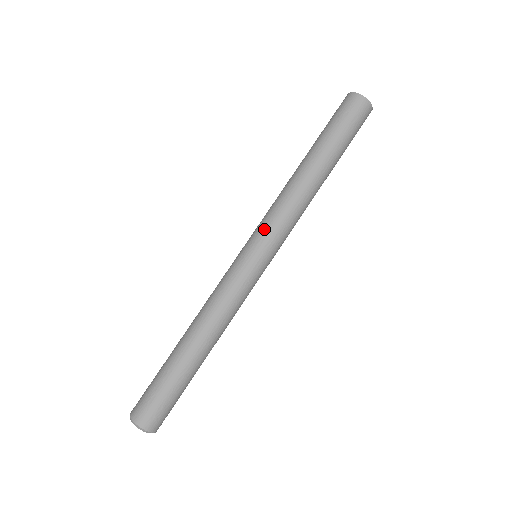
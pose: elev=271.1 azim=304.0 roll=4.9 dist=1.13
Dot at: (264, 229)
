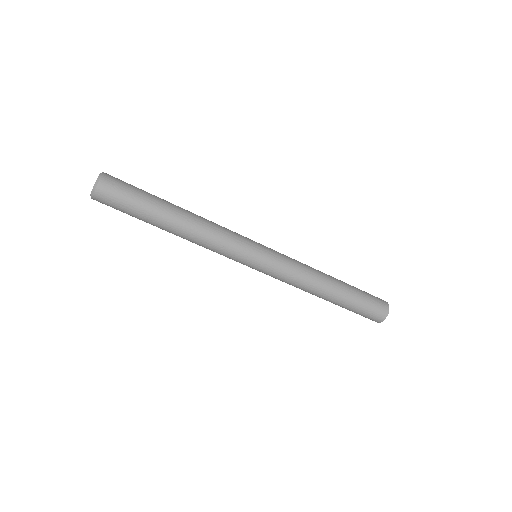
Dot at: occluded
